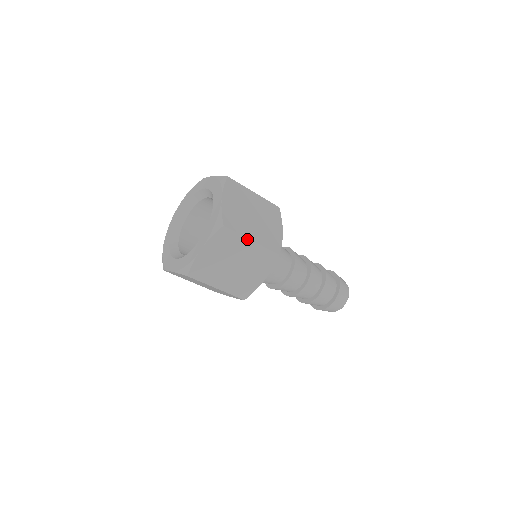
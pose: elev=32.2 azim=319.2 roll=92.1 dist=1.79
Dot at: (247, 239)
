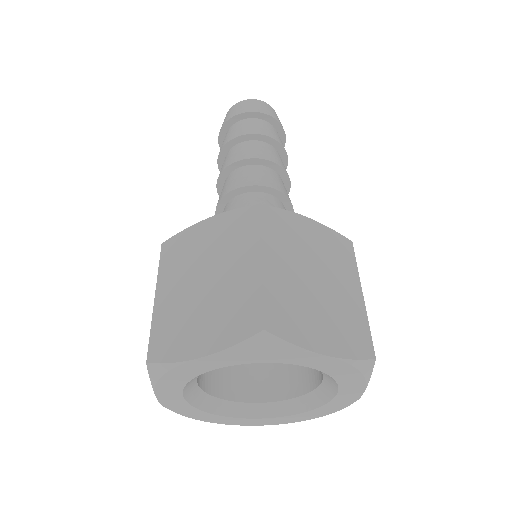
Dot at: occluded
